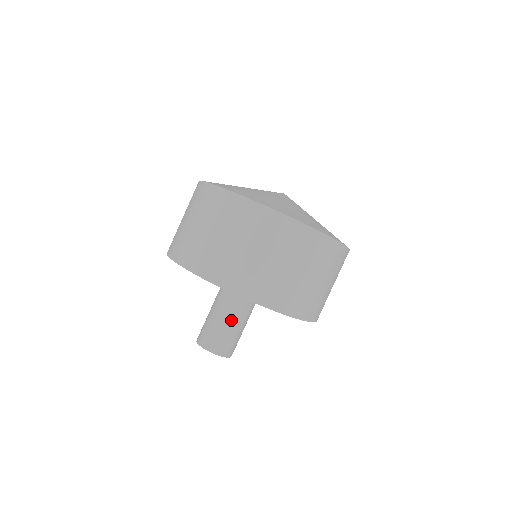
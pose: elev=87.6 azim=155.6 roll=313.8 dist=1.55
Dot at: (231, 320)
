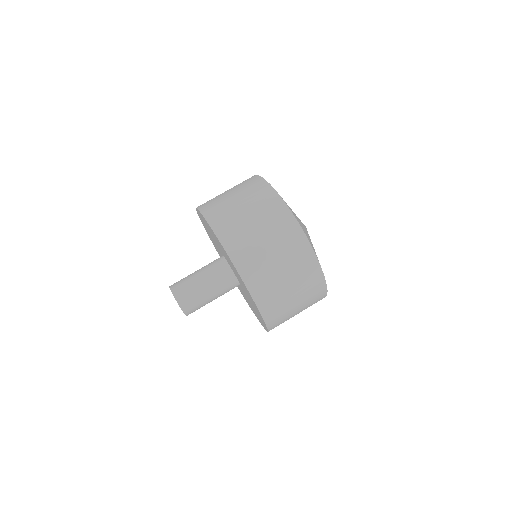
Dot at: (204, 281)
